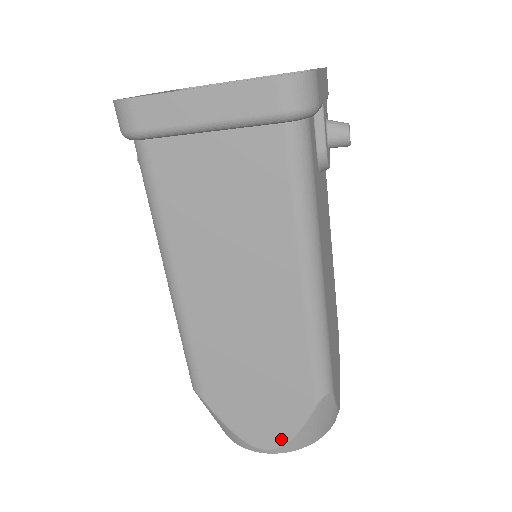
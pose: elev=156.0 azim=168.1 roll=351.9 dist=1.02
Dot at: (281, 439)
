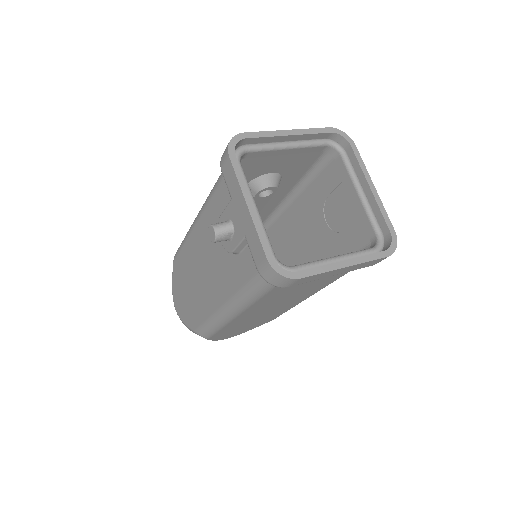
Dot at: (241, 333)
